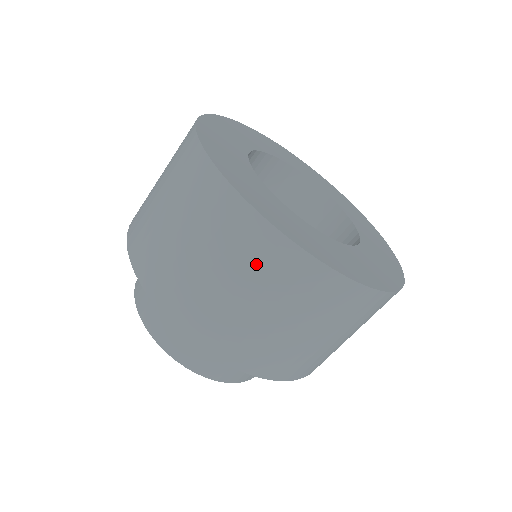
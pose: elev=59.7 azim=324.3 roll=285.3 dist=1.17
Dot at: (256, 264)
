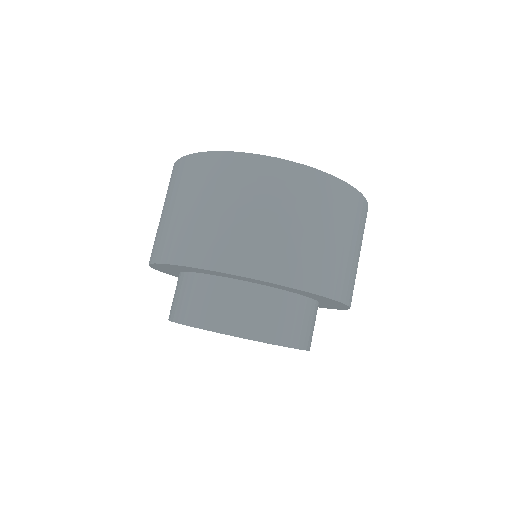
Dot at: (178, 183)
